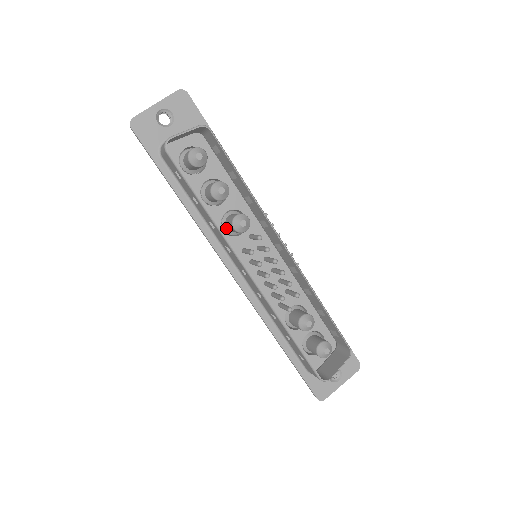
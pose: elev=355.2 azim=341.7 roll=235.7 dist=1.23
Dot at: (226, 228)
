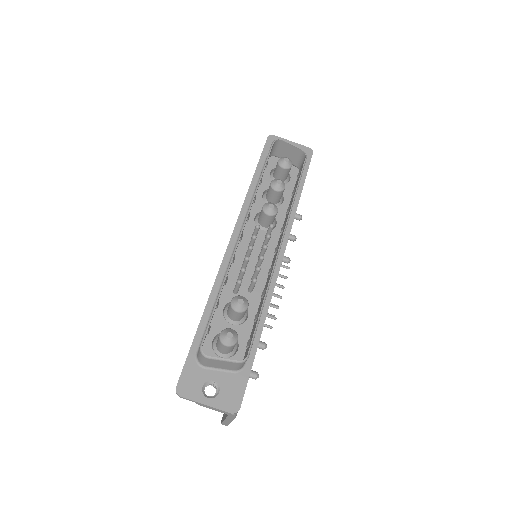
Dot at: (258, 218)
